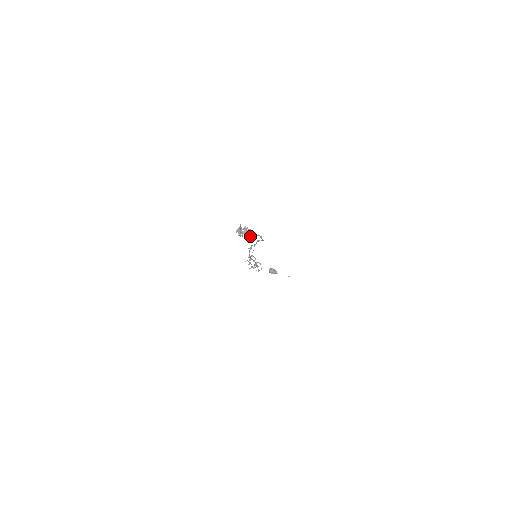
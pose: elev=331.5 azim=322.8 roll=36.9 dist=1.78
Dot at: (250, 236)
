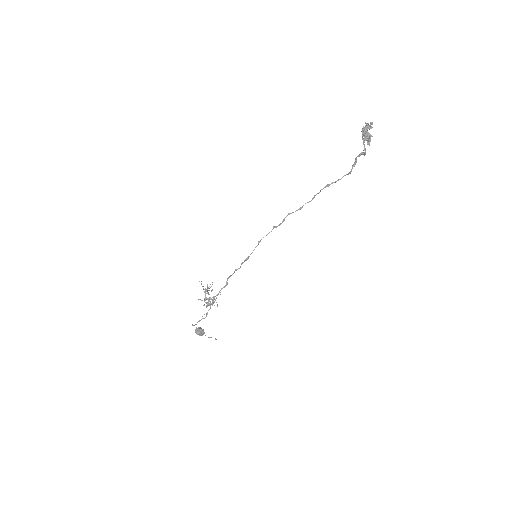
Dot at: (369, 144)
